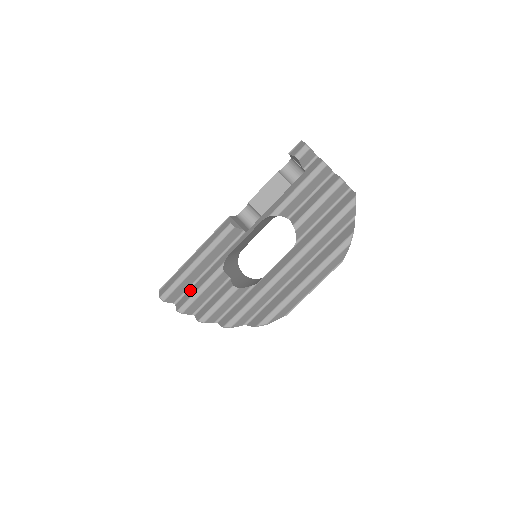
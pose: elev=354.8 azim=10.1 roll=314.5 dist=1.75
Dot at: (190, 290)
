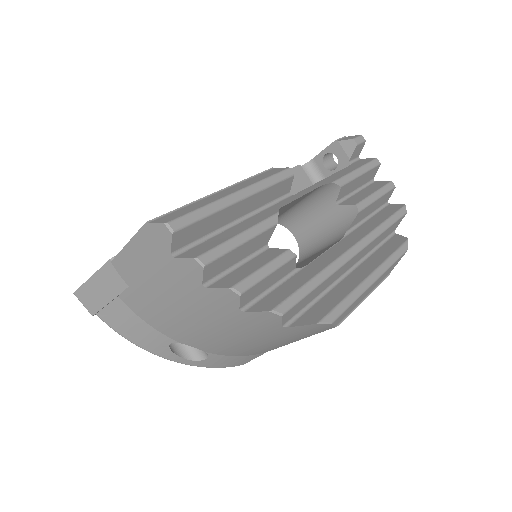
Dot at: (209, 240)
